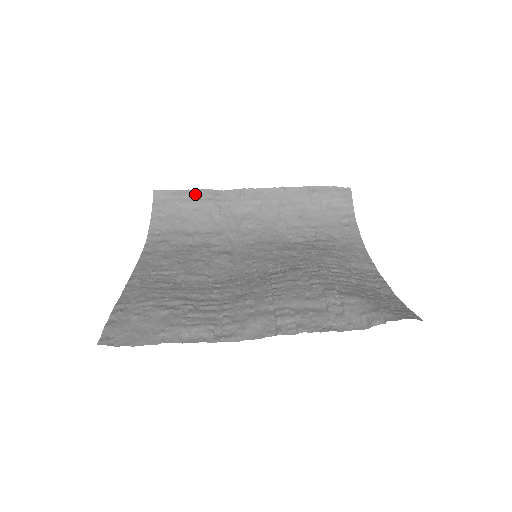
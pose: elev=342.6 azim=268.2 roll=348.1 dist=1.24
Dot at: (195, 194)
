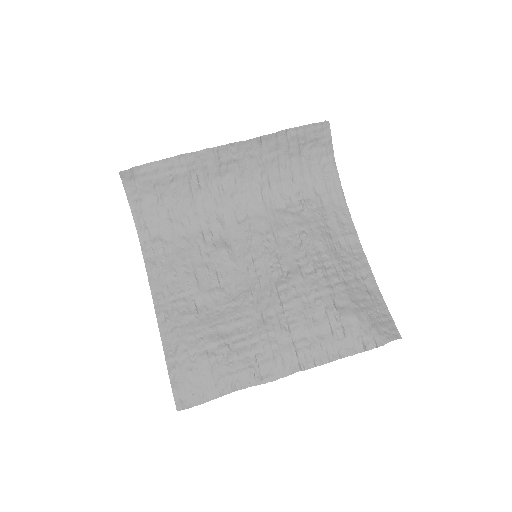
Dot at: (166, 166)
